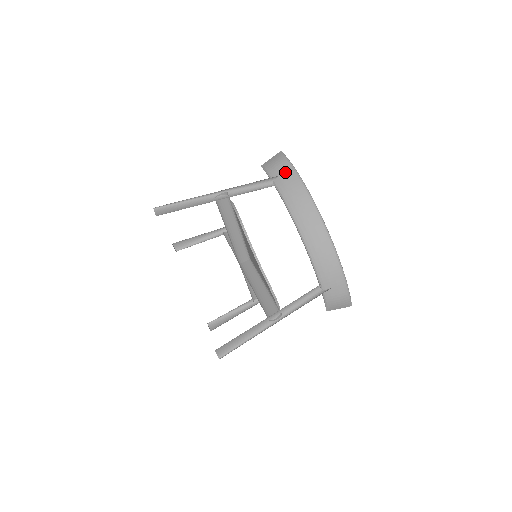
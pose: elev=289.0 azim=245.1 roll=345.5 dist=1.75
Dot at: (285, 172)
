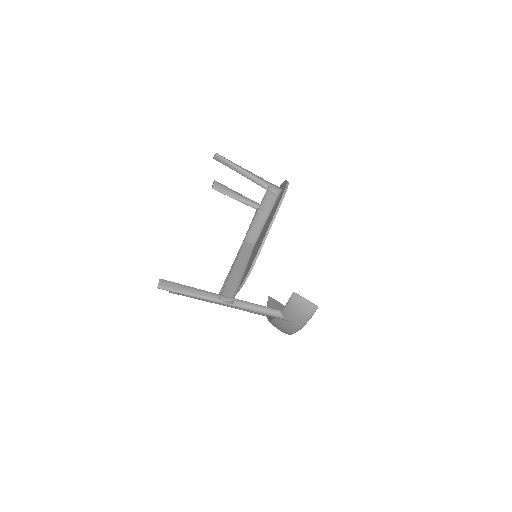
Dot at: (295, 321)
